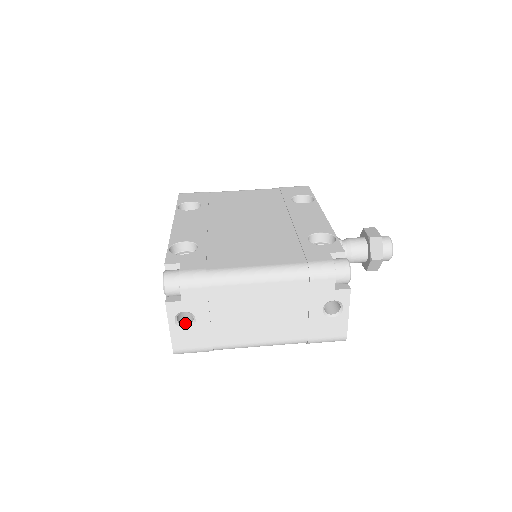
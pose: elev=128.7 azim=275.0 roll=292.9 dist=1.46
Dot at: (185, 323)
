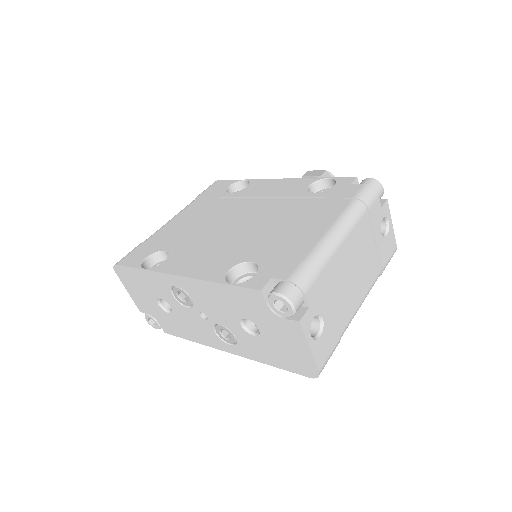
Dot at: (313, 334)
